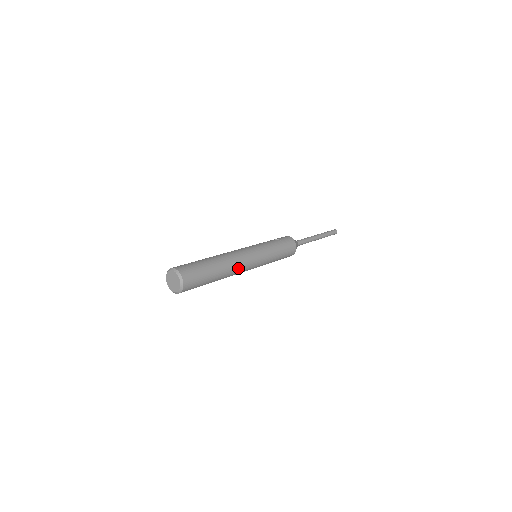
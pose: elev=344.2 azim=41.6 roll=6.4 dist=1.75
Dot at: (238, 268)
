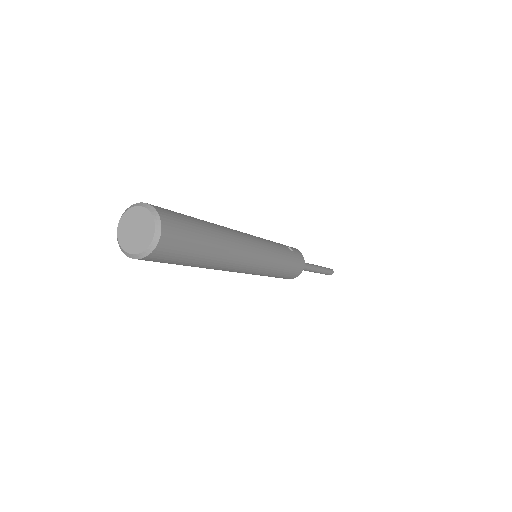
Dot at: (235, 265)
